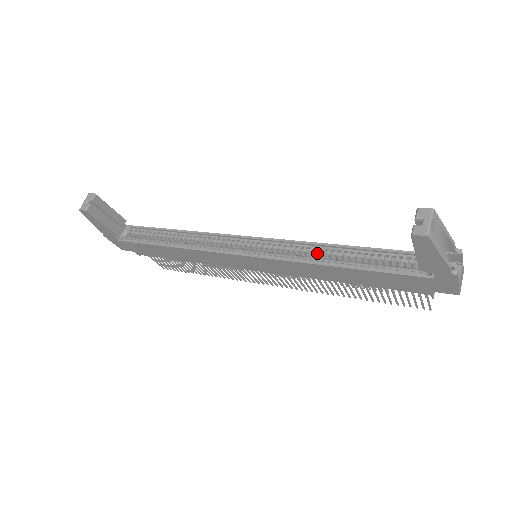
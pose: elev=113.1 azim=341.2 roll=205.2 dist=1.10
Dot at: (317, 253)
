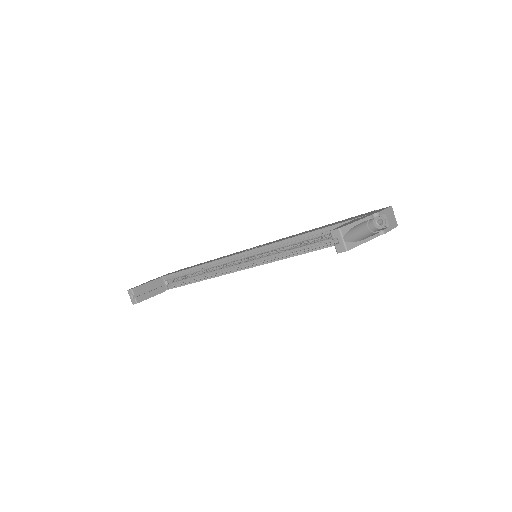
Dot at: (292, 245)
